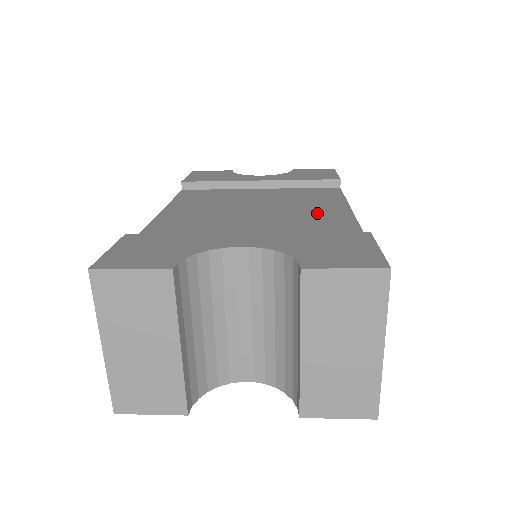
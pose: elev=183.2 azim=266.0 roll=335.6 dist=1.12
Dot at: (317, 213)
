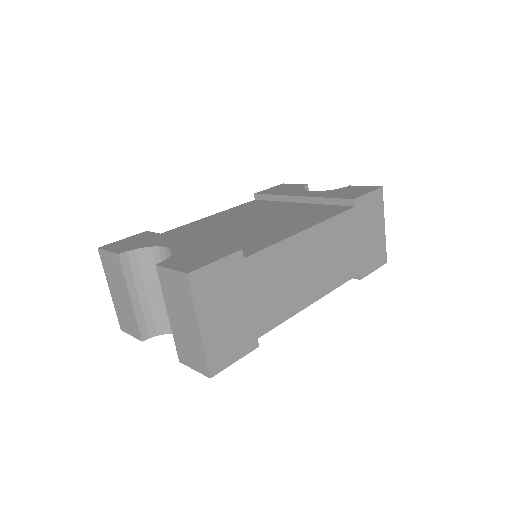
Dot at: (278, 229)
